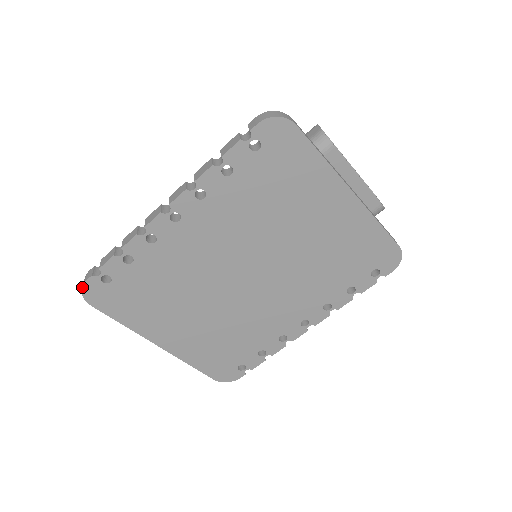
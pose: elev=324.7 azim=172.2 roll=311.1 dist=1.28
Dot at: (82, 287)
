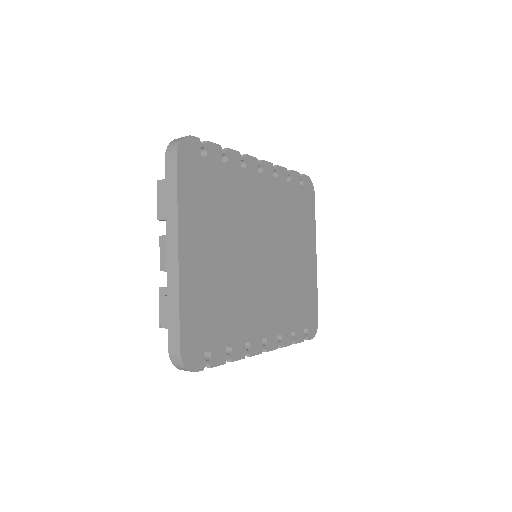
Dot at: (186, 136)
